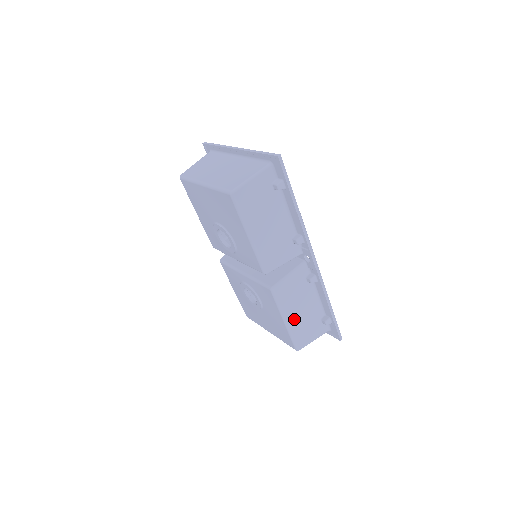
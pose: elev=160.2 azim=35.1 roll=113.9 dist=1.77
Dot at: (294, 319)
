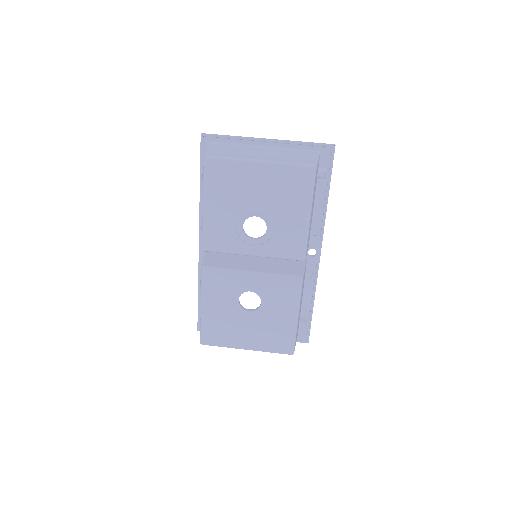
Dot at: occluded
